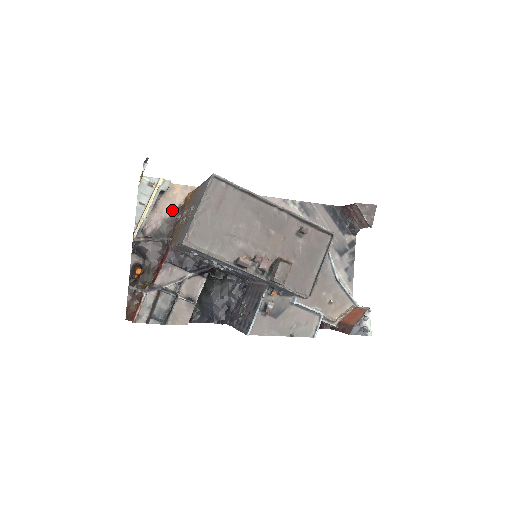
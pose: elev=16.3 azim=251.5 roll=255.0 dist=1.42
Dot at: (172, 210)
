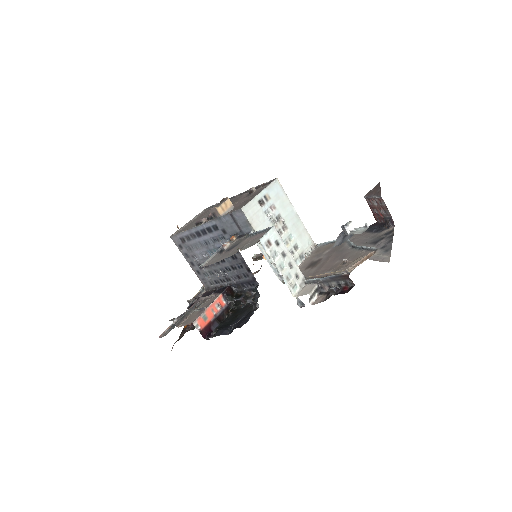
Dot at: occluded
